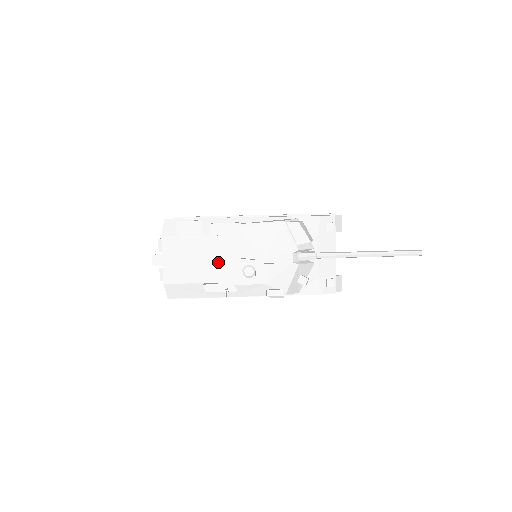
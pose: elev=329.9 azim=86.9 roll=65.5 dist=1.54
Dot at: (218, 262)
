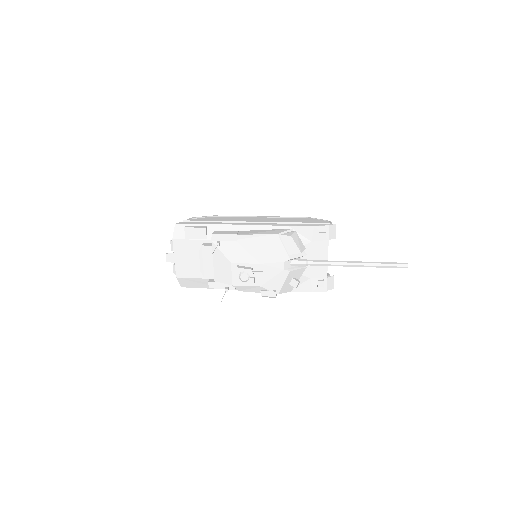
Dot at: (219, 266)
